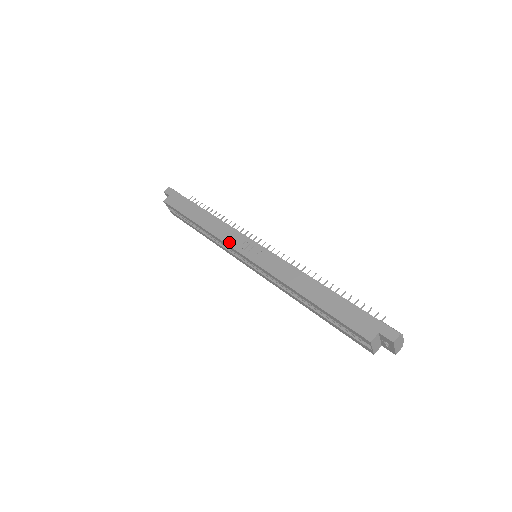
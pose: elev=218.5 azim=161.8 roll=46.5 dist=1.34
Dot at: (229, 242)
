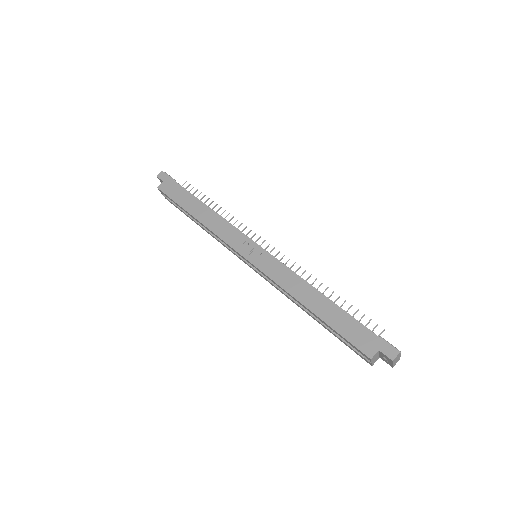
Dot at: (229, 241)
